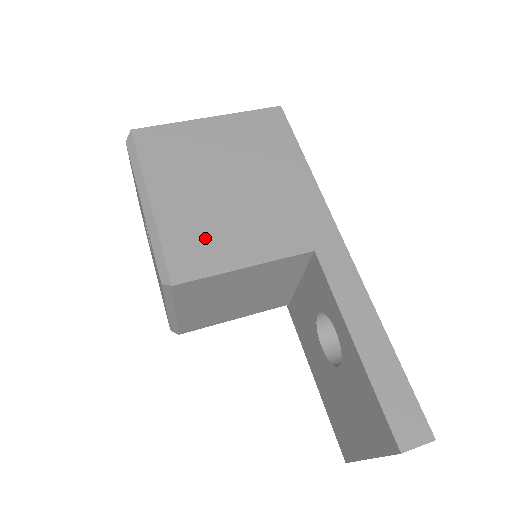
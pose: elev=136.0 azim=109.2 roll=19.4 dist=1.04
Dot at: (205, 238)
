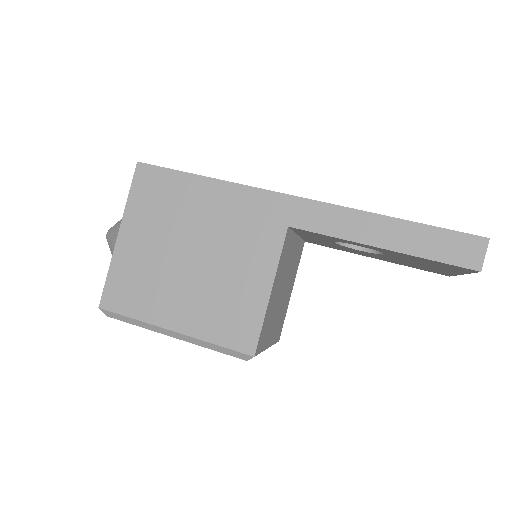
Dot at: (228, 308)
